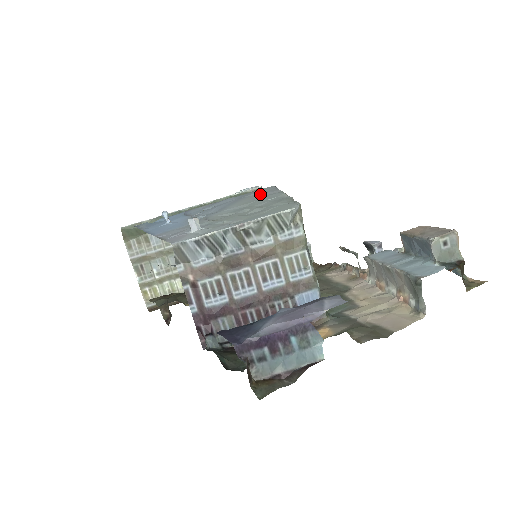
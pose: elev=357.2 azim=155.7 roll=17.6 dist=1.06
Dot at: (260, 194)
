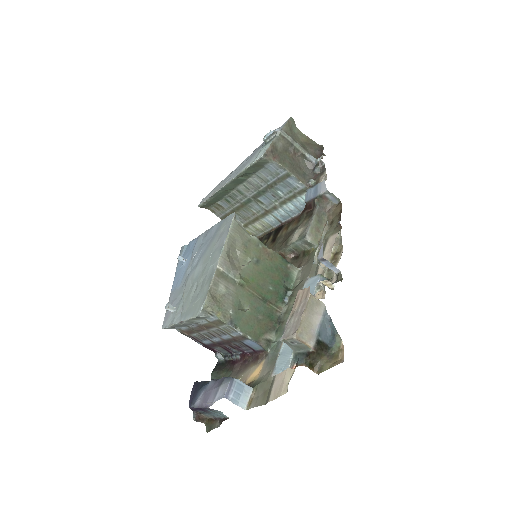
Dot at: (219, 239)
